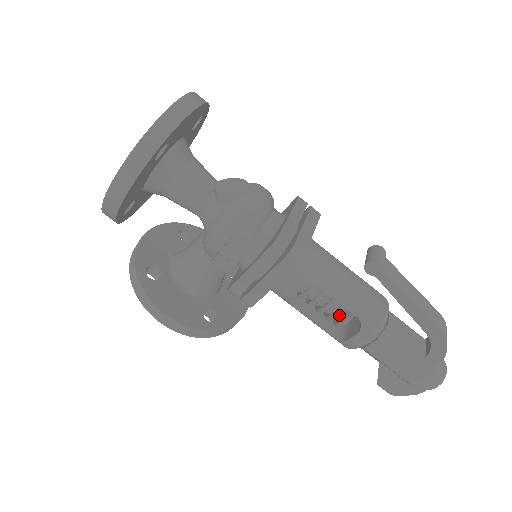
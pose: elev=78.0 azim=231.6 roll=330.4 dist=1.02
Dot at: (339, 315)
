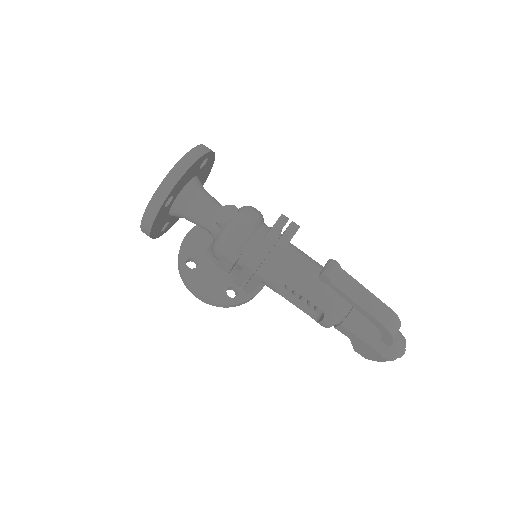
Dot at: occluded
